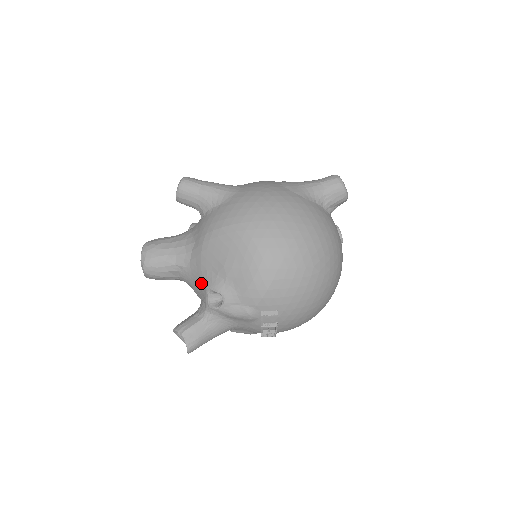
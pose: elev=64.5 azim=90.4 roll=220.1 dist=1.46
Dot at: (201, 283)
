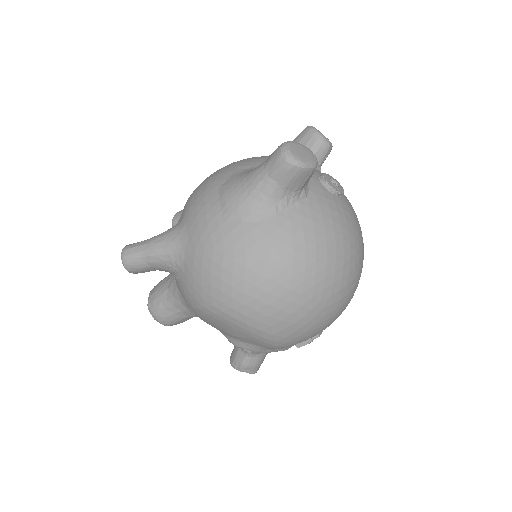
Dot at: occluded
